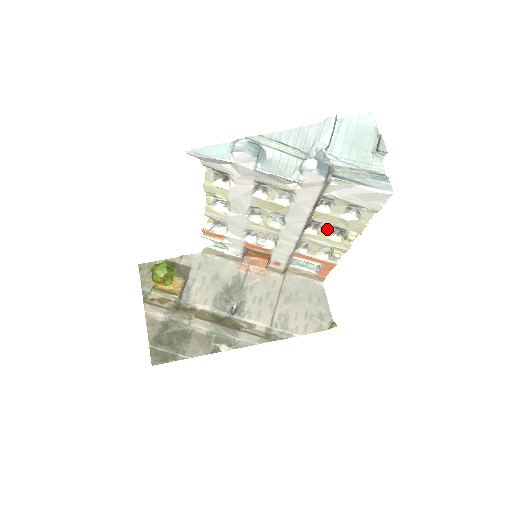
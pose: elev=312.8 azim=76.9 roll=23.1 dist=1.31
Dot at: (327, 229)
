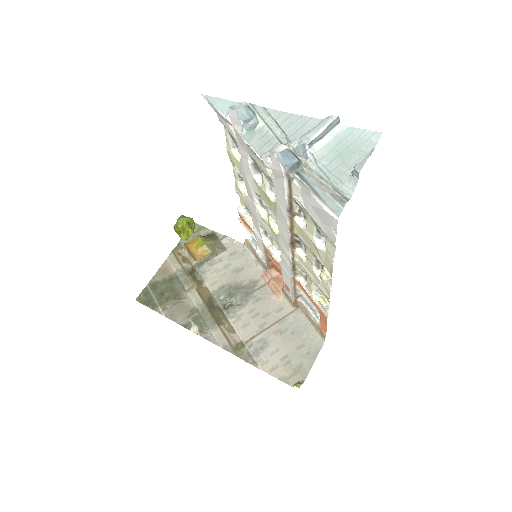
Dot at: (310, 256)
